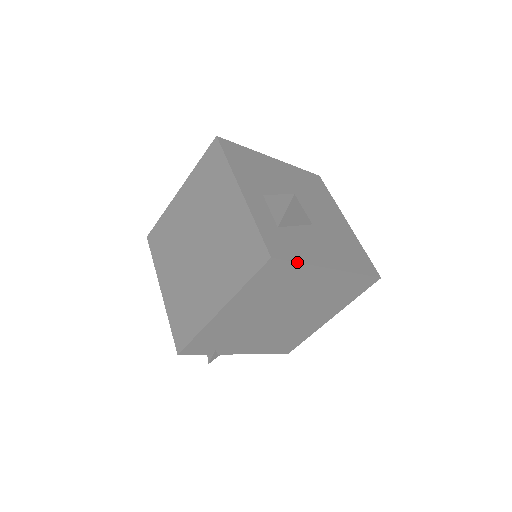
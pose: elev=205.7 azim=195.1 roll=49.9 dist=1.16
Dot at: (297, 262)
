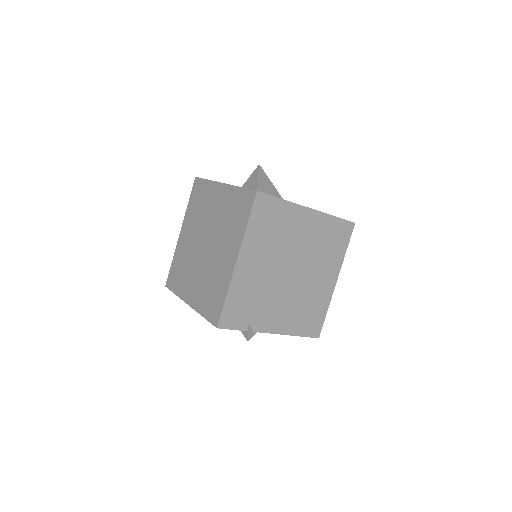
Dot at: (279, 198)
